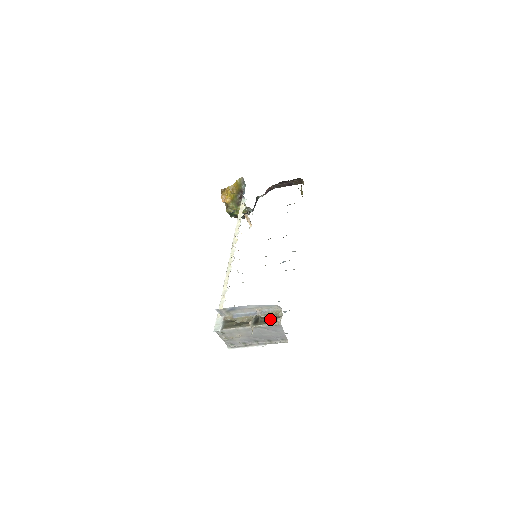
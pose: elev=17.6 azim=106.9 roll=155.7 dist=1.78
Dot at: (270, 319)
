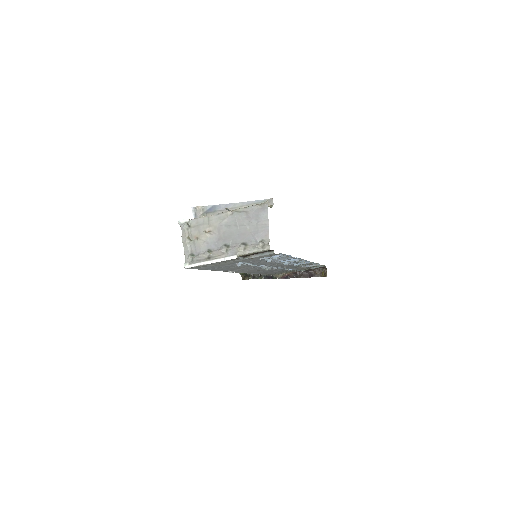
Dot at: occluded
